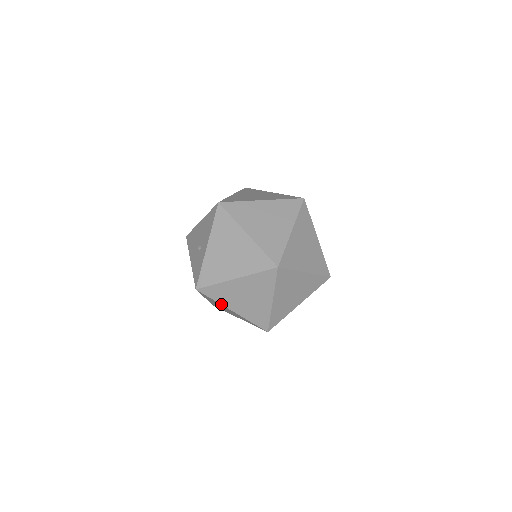
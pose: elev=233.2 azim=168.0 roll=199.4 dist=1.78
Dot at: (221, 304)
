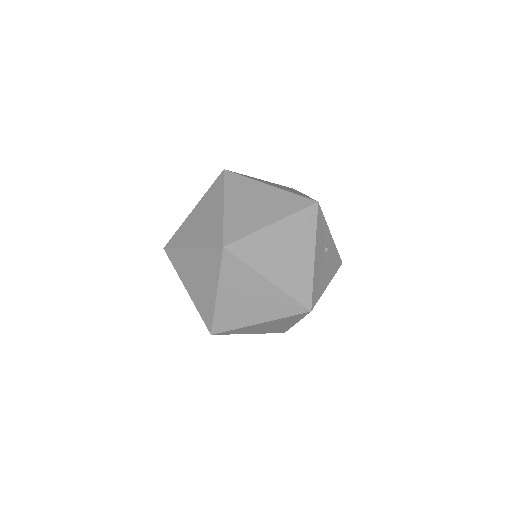
Dot at: occluded
